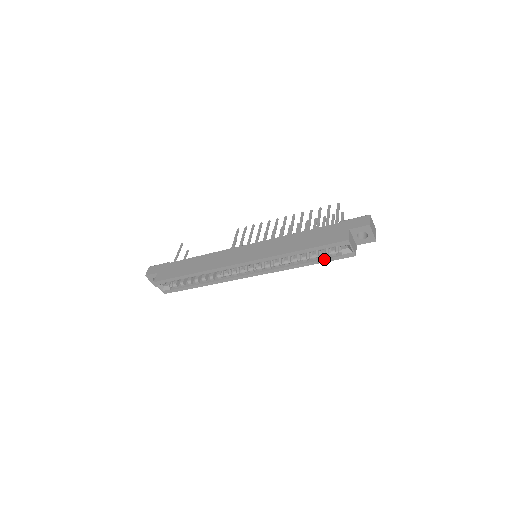
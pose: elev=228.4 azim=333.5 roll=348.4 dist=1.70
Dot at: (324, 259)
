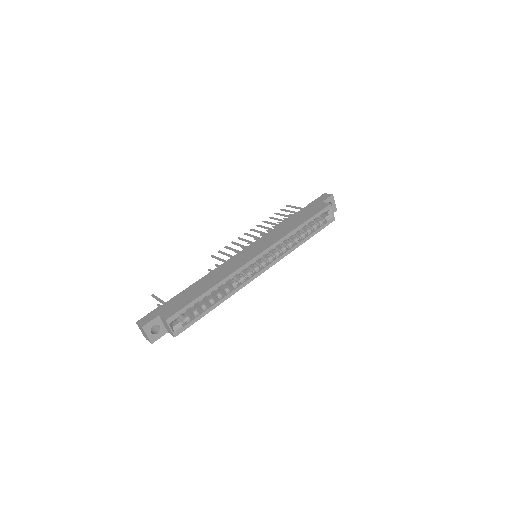
Dot at: (316, 230)
